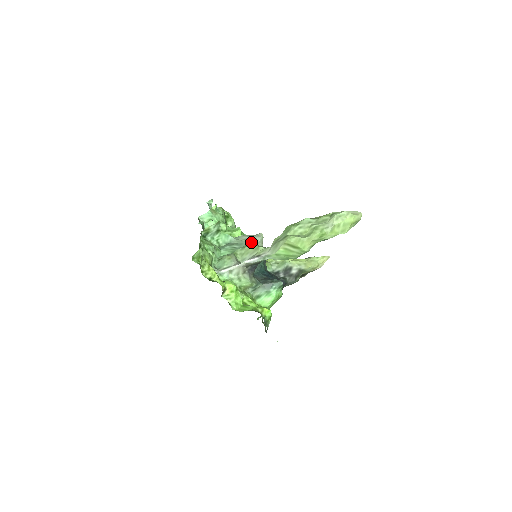
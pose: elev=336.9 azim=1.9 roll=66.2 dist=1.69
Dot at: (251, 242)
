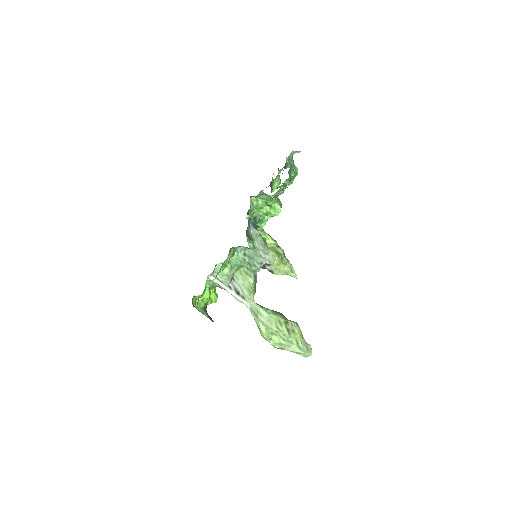
Dot at: (260, 261)
